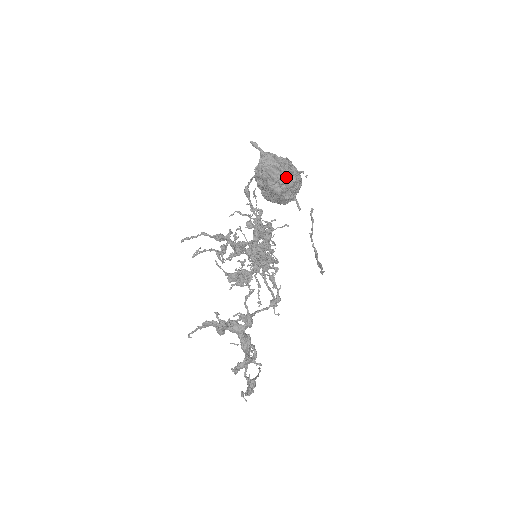
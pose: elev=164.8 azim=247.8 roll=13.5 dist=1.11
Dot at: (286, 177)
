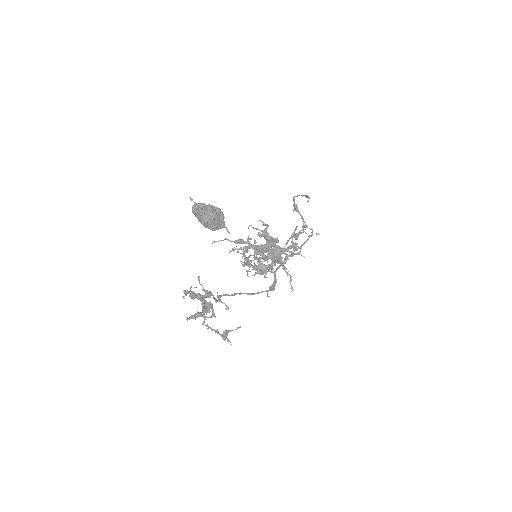
Dot at: (202, 217)
